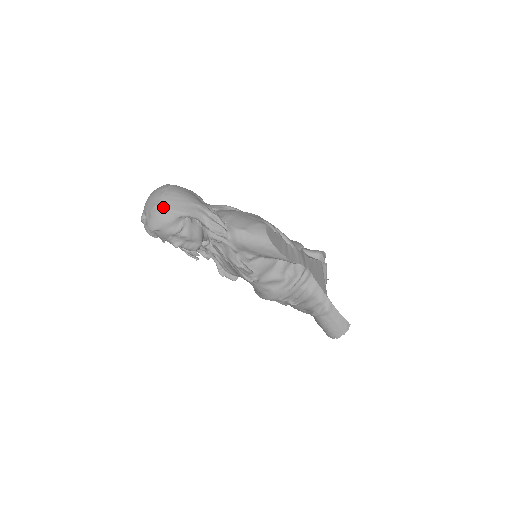
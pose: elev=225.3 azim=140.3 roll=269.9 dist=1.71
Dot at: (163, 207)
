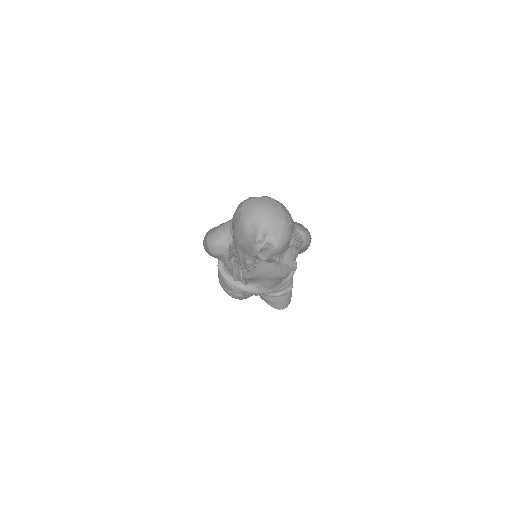
Dot at: (290, 222)
